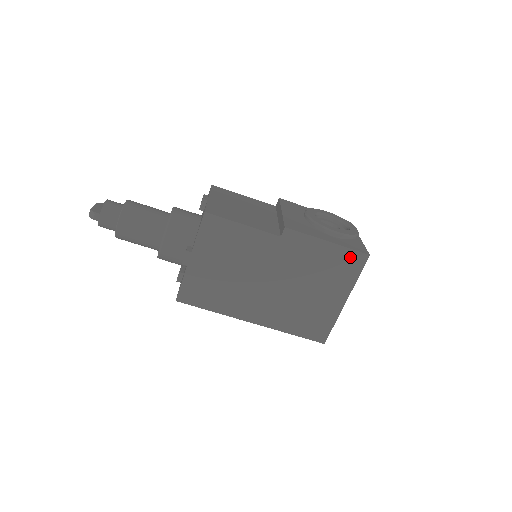
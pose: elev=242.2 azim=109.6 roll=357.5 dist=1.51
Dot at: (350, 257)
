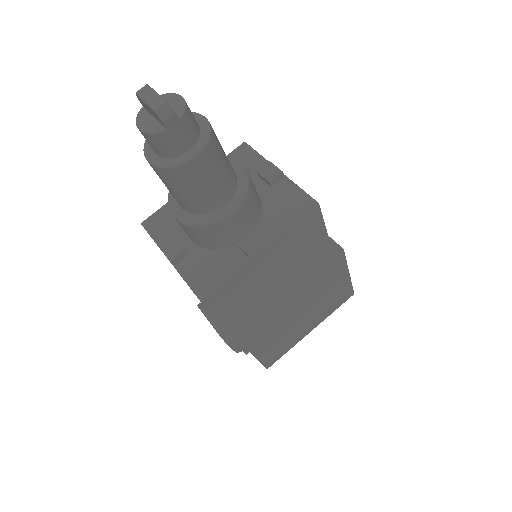
Dot at: (346, 292)
